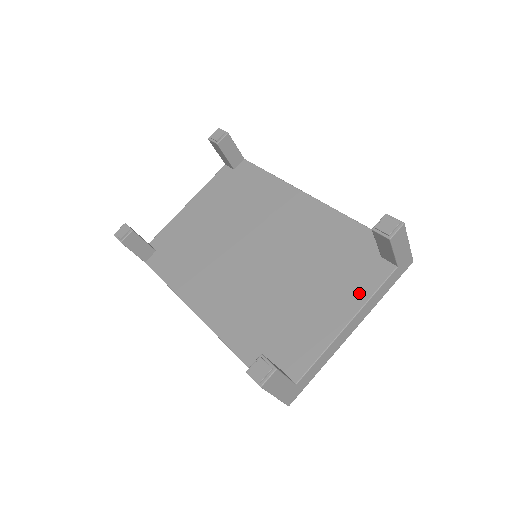
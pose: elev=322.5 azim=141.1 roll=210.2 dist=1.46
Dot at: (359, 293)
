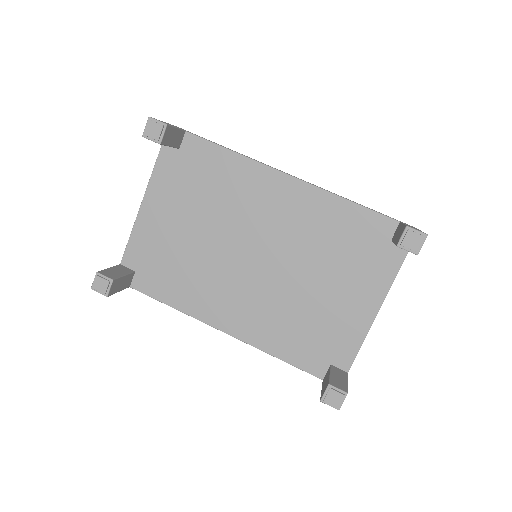
Dot at: (380, 282)
